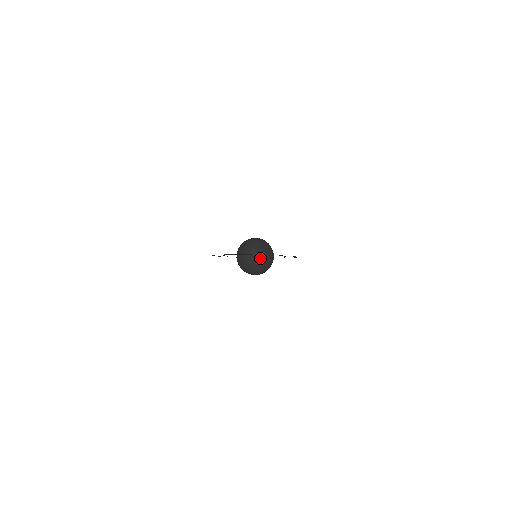
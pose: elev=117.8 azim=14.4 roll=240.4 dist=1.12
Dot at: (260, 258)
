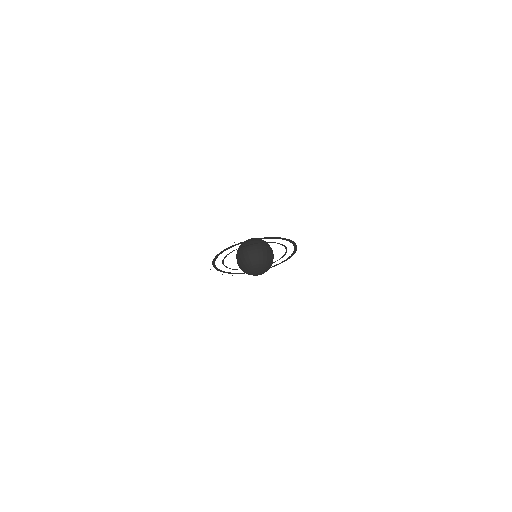
Dot at: (266, 251)
